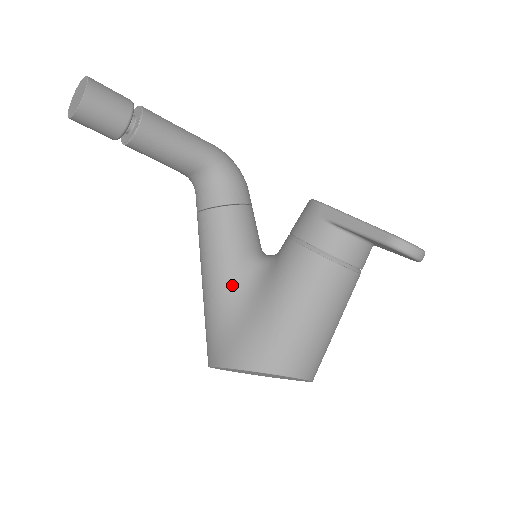
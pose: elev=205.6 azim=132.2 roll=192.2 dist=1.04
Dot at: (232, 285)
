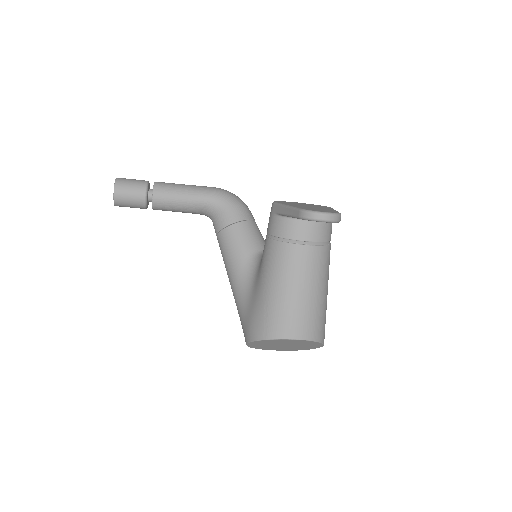
Dot at: (242, 282)
